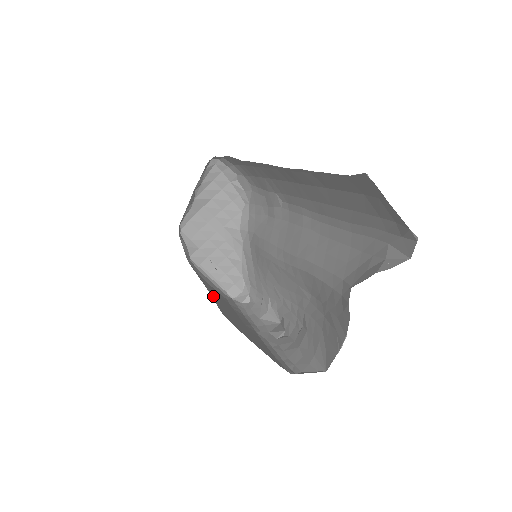
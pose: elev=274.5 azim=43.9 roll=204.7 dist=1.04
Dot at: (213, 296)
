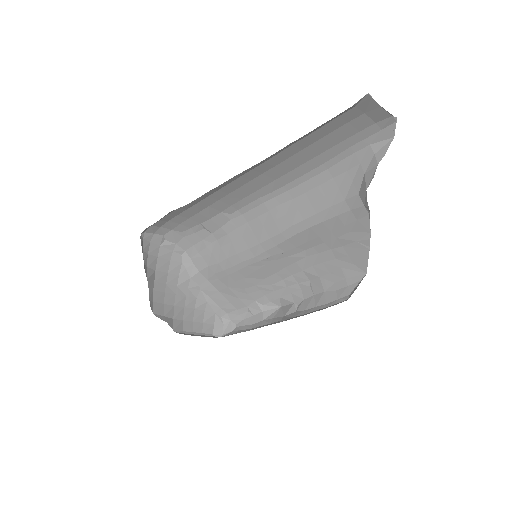
Dot at: occluded
